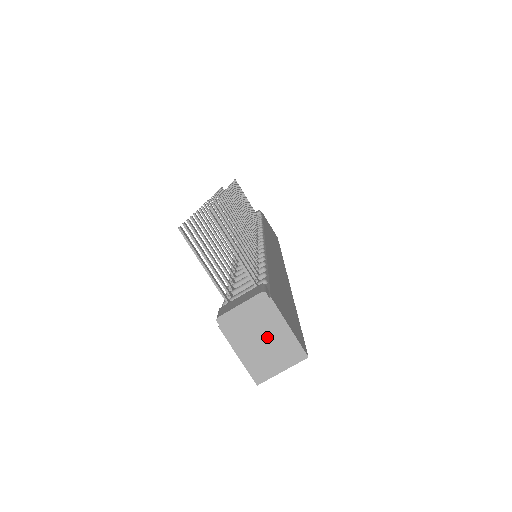
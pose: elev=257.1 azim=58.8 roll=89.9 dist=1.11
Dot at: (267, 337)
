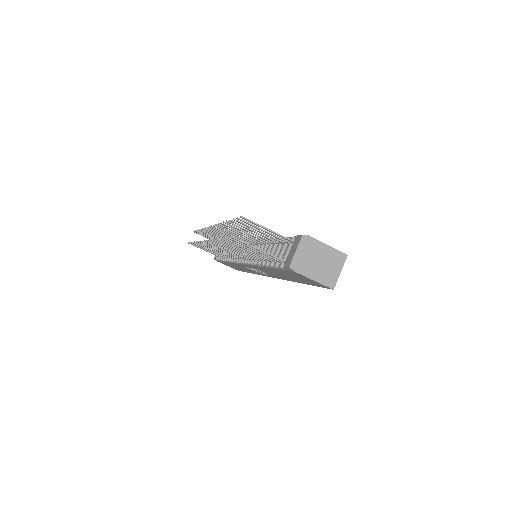
Dot at: (321, 259)
